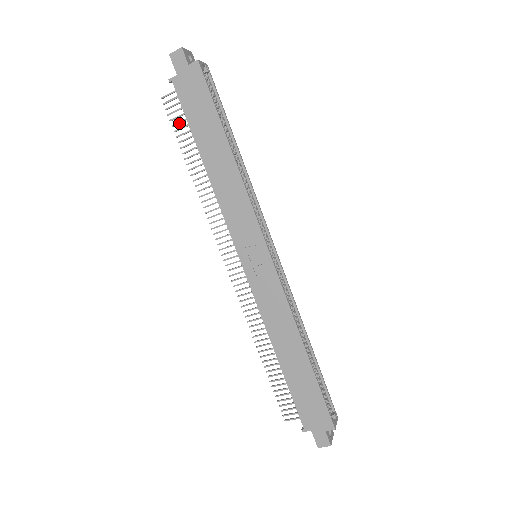
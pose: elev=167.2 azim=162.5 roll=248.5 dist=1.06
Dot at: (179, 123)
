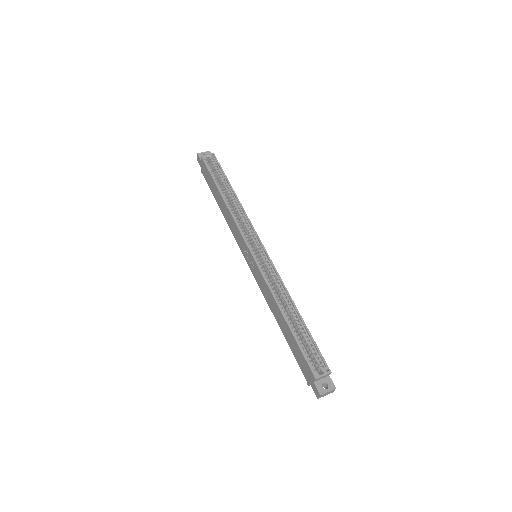
Dot at: occluded
